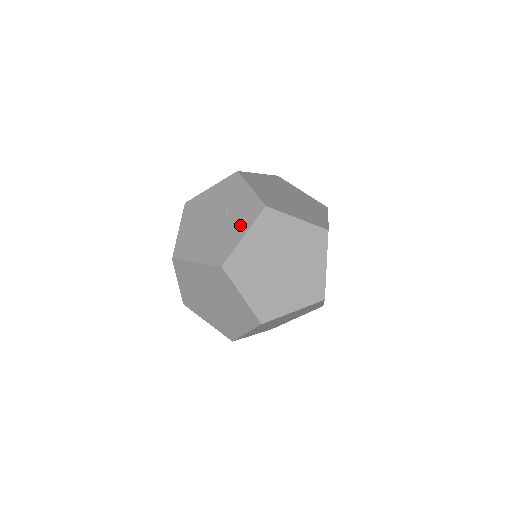
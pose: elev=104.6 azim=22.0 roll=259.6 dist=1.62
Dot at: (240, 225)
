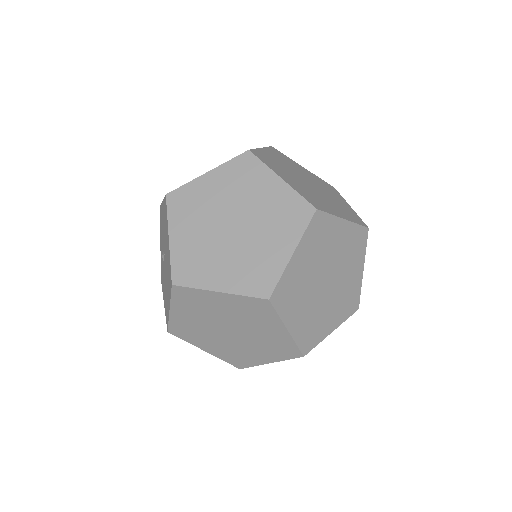
Dot at: occluded
